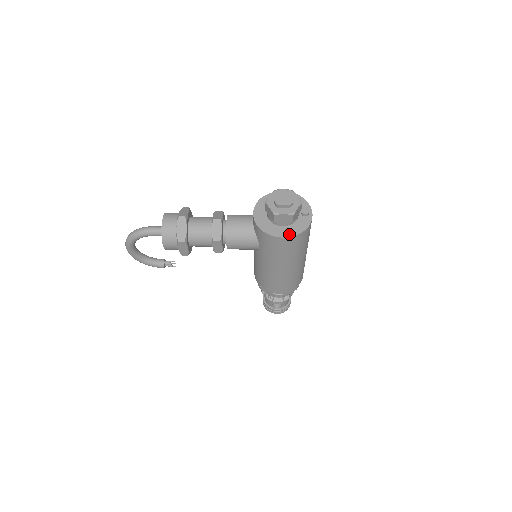
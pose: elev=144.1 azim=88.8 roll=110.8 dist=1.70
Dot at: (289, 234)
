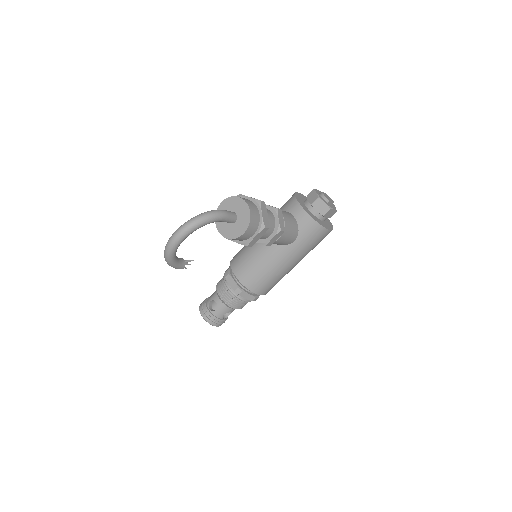
Dot at: (330, 228)
